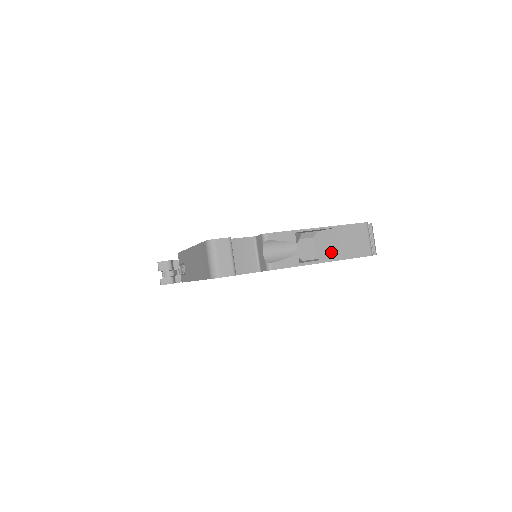
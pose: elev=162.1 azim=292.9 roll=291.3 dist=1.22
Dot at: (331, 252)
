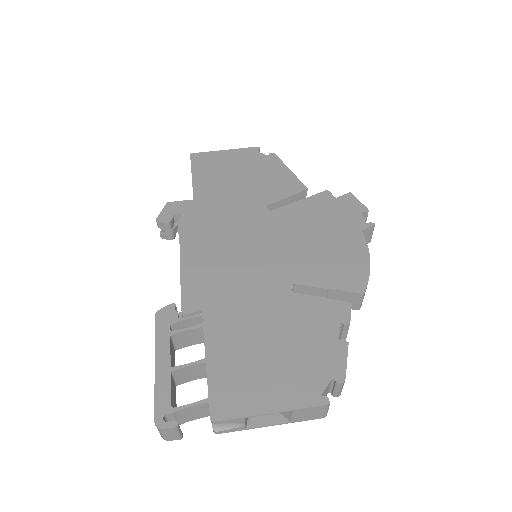
Dot at: (284, 414)
